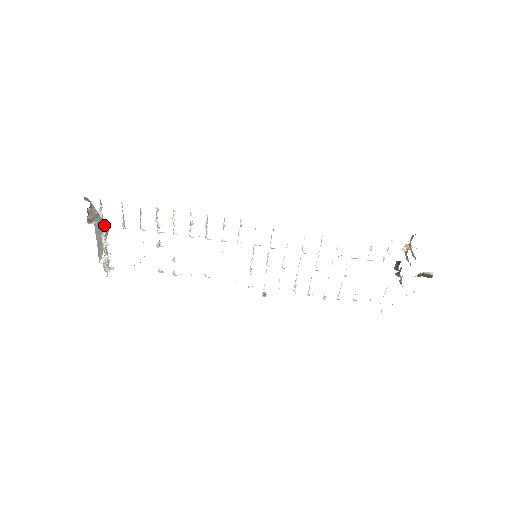
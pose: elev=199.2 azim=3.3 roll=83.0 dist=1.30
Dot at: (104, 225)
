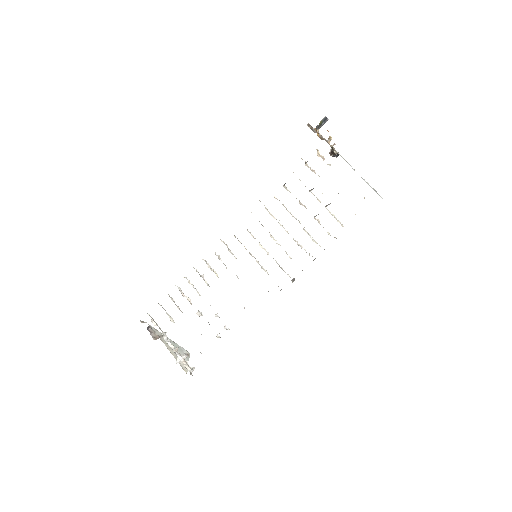
Dot at: (164, 333)
